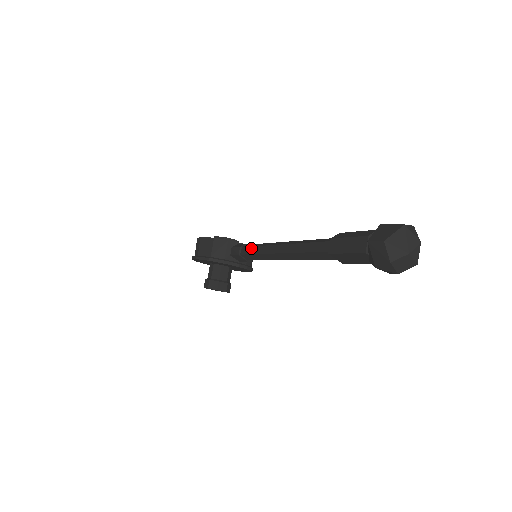
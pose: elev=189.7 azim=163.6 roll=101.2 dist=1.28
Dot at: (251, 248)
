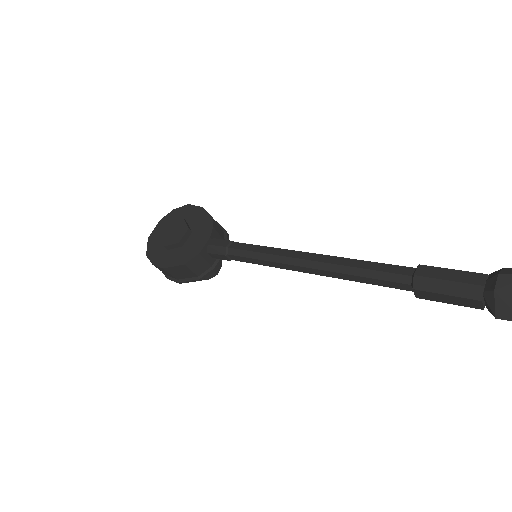
Dot at: (250, 260)
